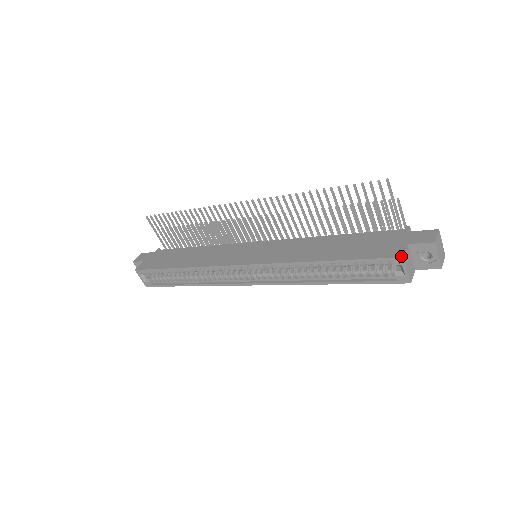
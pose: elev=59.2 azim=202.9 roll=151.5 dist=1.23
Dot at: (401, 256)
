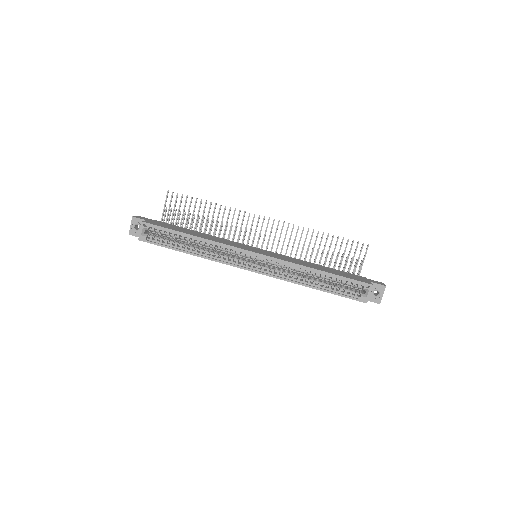
Dot at: (371, 284)
